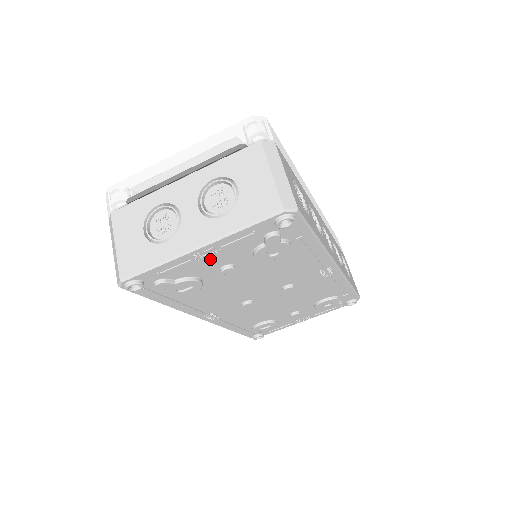
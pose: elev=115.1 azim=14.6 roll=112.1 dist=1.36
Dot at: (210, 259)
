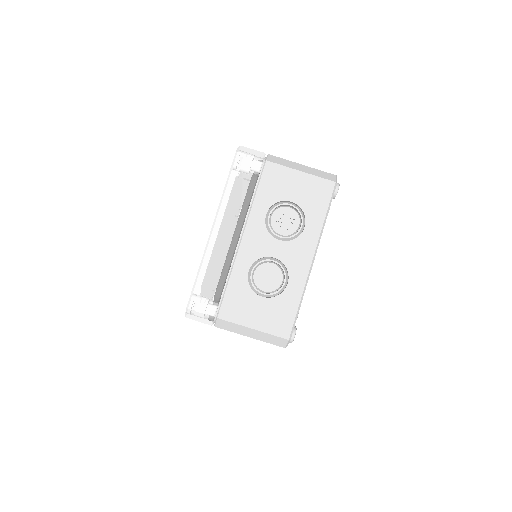
Dot at: occluded
